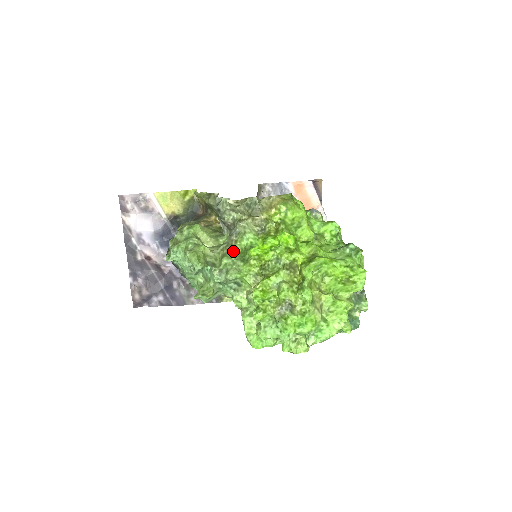
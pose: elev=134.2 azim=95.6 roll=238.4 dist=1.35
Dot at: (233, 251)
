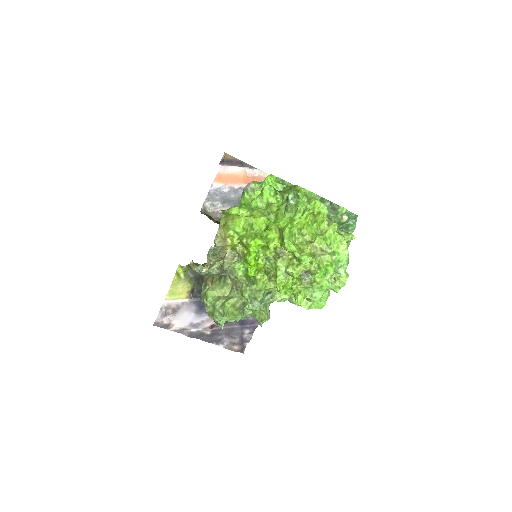
Dot at: (242, 284)
